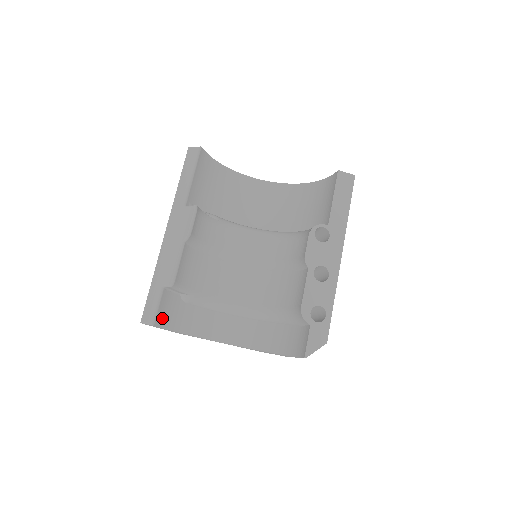
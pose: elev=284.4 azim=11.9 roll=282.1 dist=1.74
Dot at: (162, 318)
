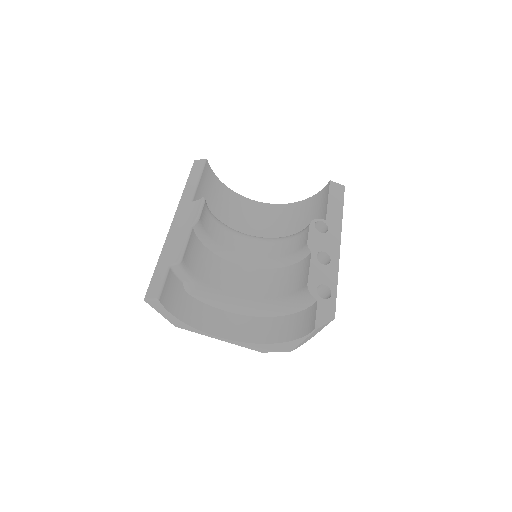
Dot at: (166, 298)
